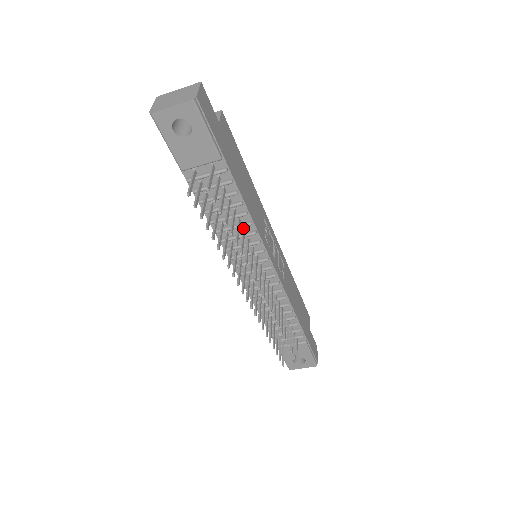
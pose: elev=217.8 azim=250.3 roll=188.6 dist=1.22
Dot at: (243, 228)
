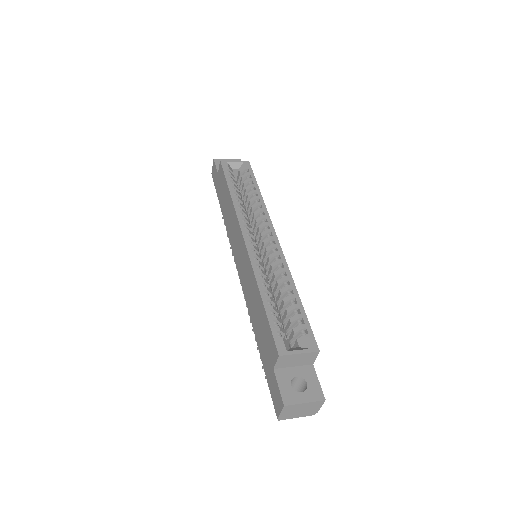
Dot at: occluded
